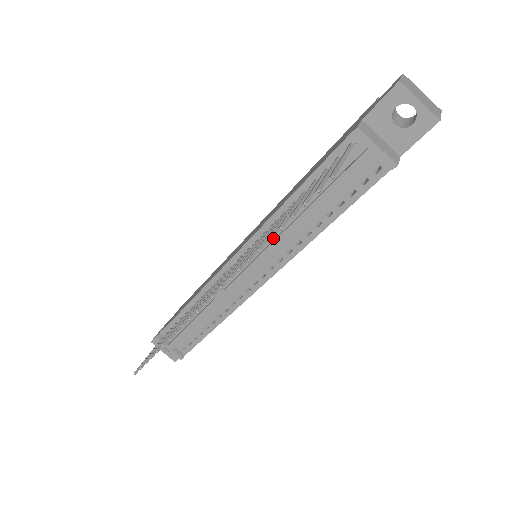
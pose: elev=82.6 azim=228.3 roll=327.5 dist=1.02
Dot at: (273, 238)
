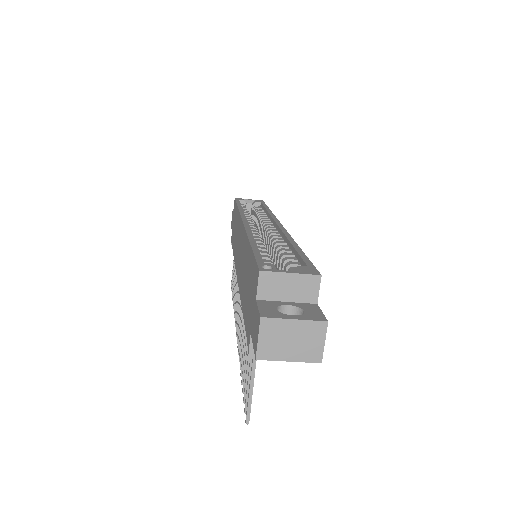
Dot at: occluded
